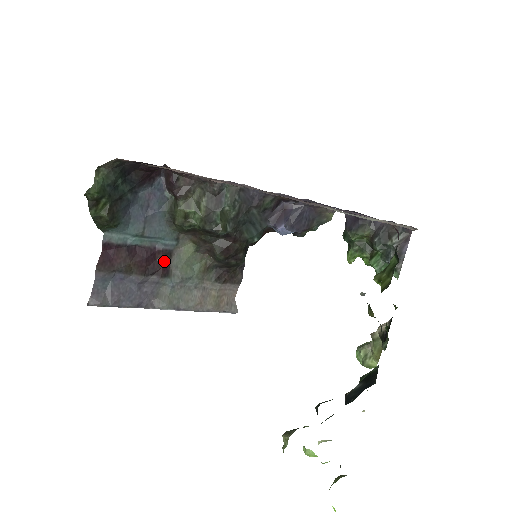
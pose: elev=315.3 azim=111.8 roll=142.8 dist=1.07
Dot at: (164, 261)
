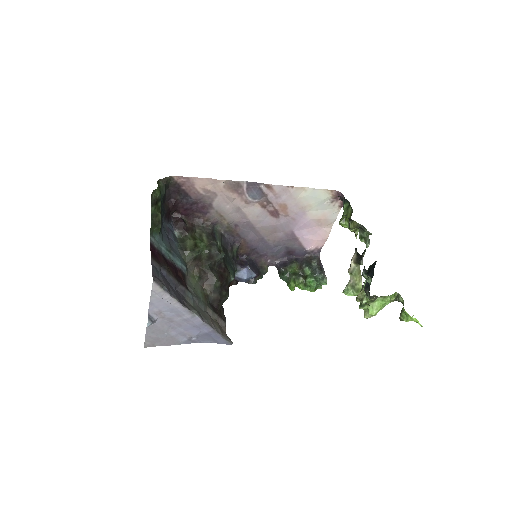
Dot at: (183, 279)
